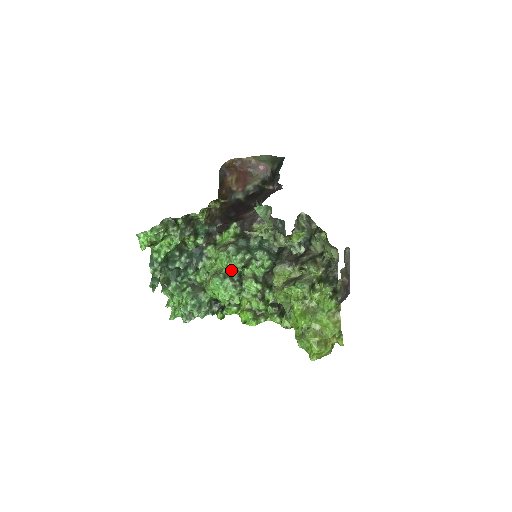
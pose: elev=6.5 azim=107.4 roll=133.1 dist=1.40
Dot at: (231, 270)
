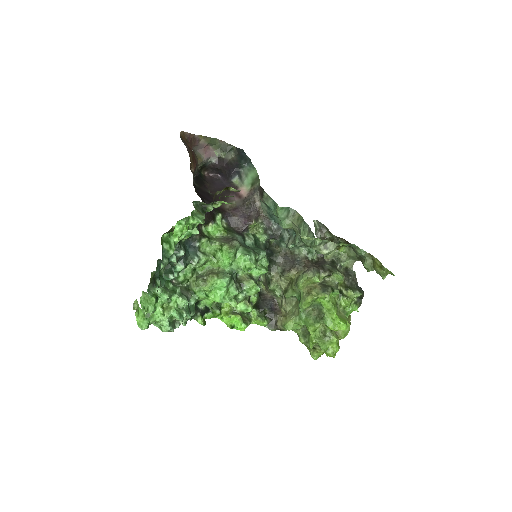
Dot at: (235, 270)
